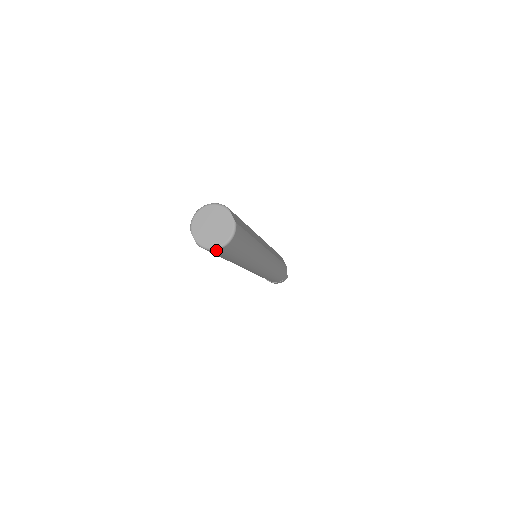
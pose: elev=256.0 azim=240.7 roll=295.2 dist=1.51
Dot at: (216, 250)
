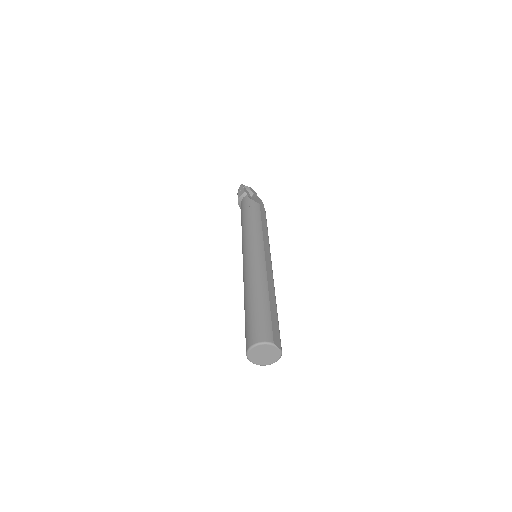
Dot at: (269, 363)
